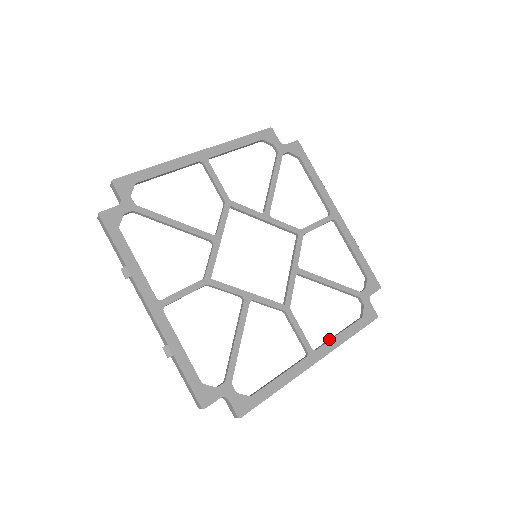
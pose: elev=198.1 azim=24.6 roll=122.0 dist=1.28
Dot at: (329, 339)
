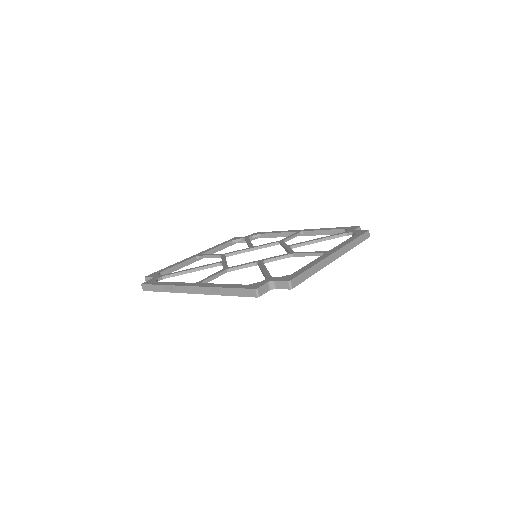
Dot at: occluded
